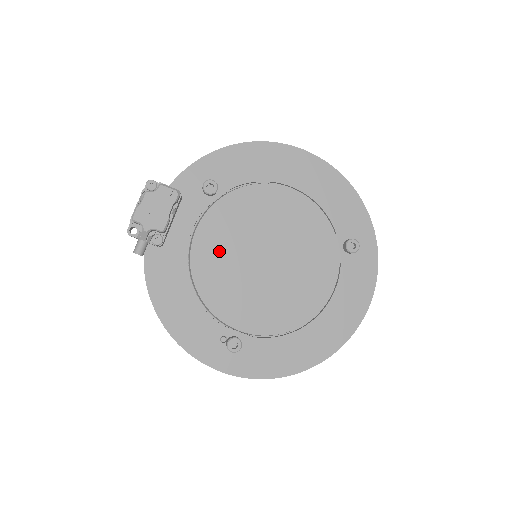
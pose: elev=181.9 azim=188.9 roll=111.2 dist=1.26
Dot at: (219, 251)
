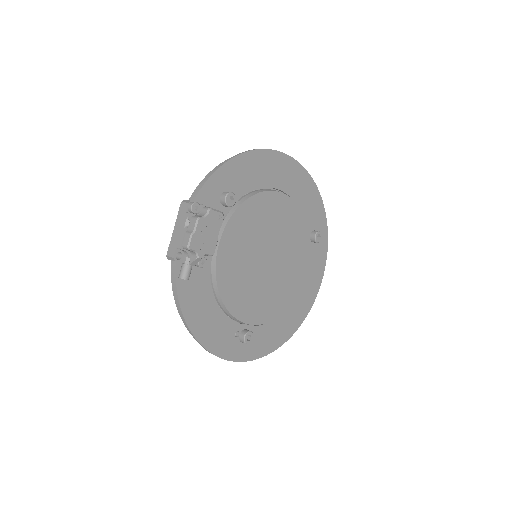
Dot at: (236, 259)
